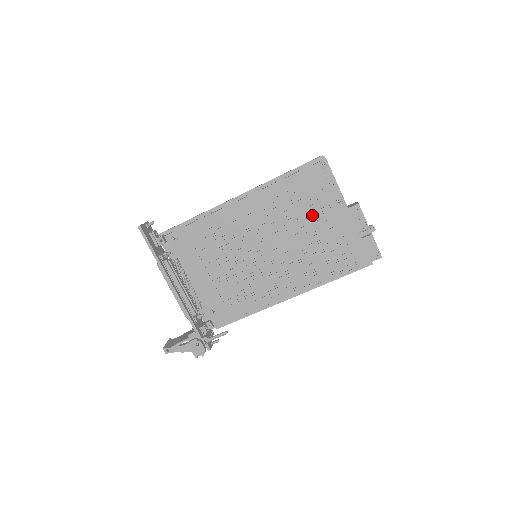
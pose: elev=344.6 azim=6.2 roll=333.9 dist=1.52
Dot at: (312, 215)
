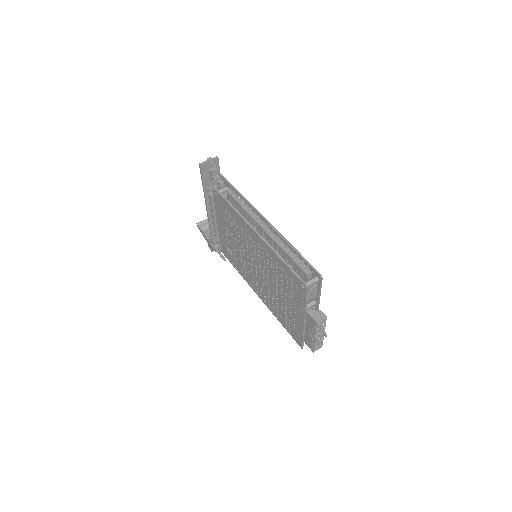
Dot at: (285, 291)
